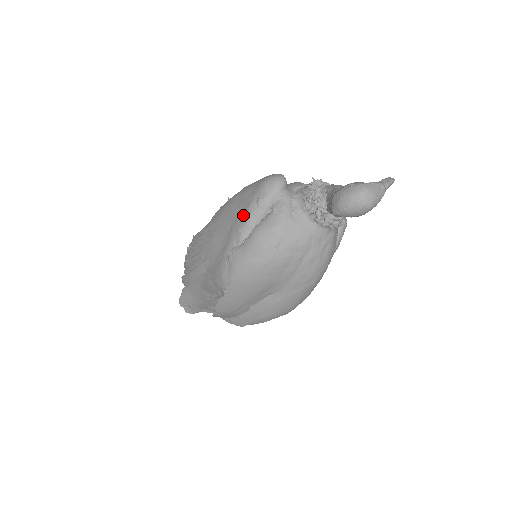
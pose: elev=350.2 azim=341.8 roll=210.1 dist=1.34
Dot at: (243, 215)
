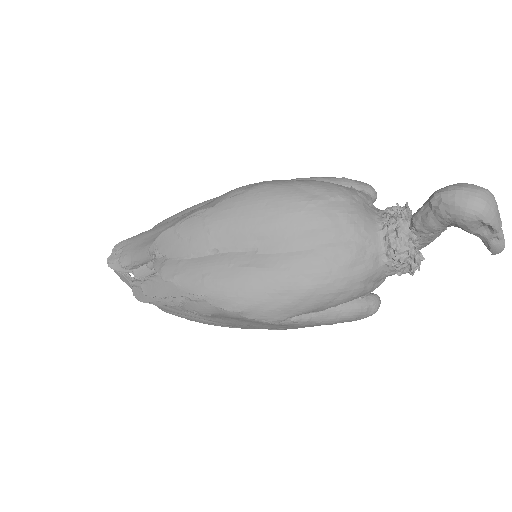
Dot at: occluded
